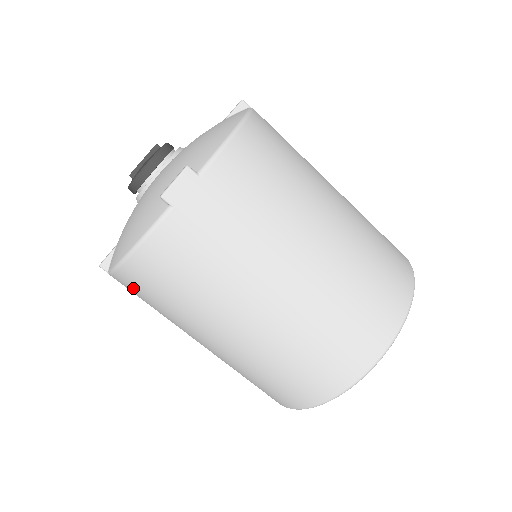
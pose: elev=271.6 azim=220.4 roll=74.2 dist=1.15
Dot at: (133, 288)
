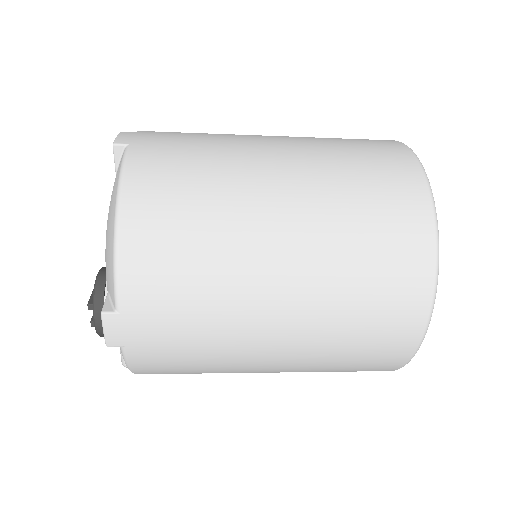
Dot at: (151, 267)
